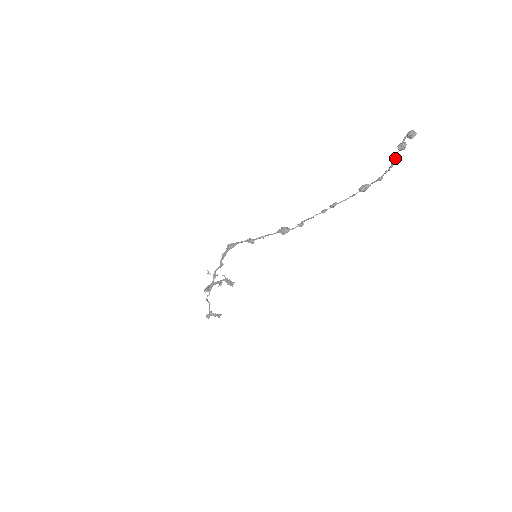
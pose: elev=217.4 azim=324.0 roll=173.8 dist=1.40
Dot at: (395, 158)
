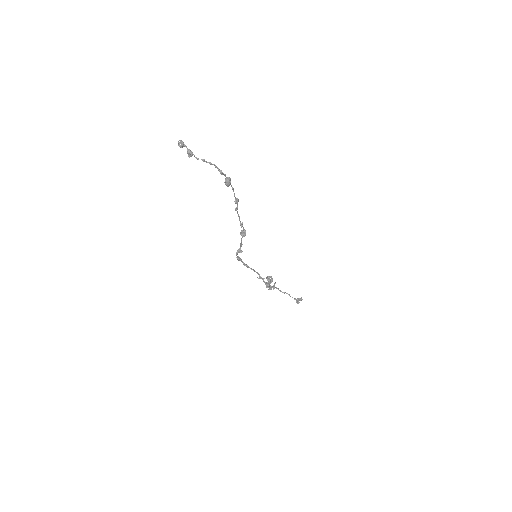
Dot at: (202, 159)
